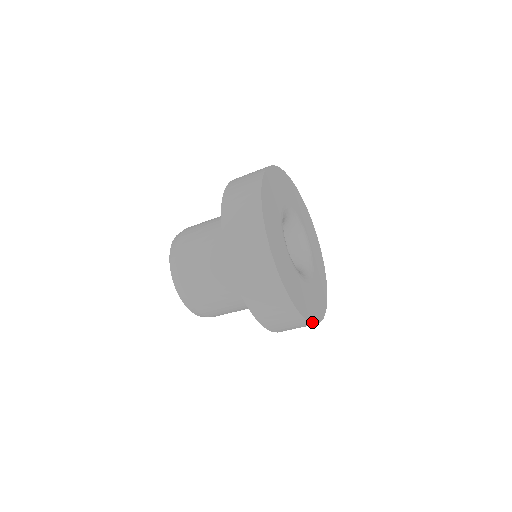
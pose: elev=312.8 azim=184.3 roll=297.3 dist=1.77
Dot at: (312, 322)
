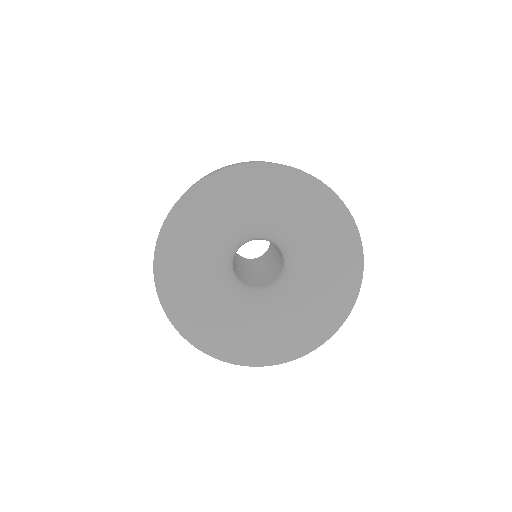
Dot at: (229, 361)
